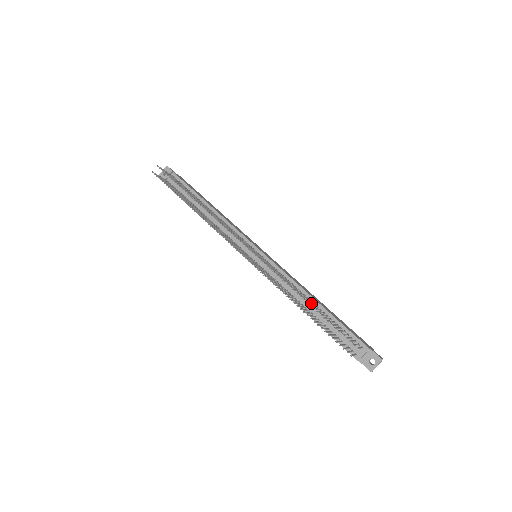
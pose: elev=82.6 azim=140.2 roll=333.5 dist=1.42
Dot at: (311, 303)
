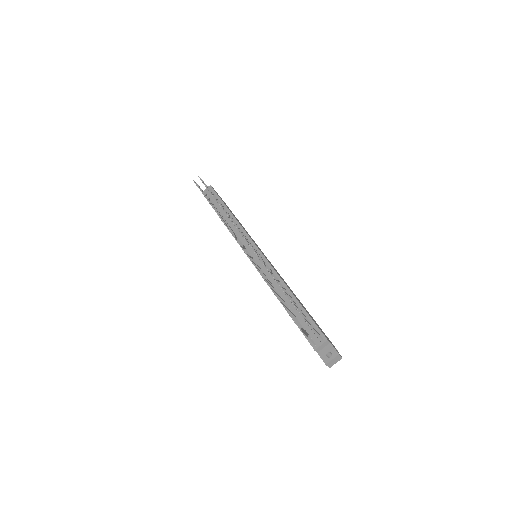
Dot at: occluded
